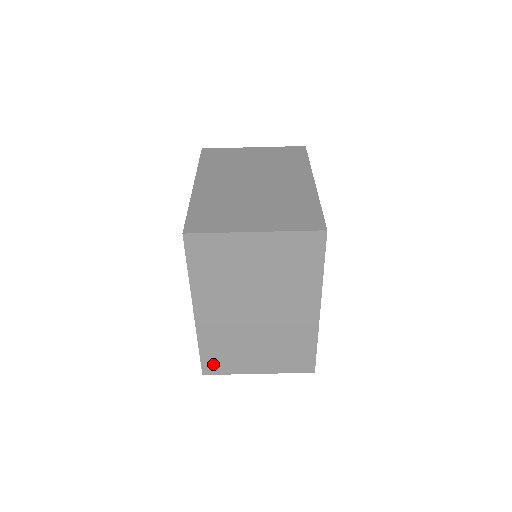
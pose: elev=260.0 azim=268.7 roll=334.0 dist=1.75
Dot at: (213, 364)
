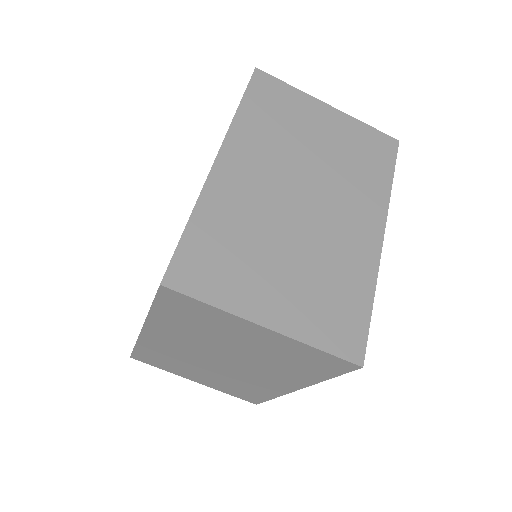
Dot at: (146, 358)
